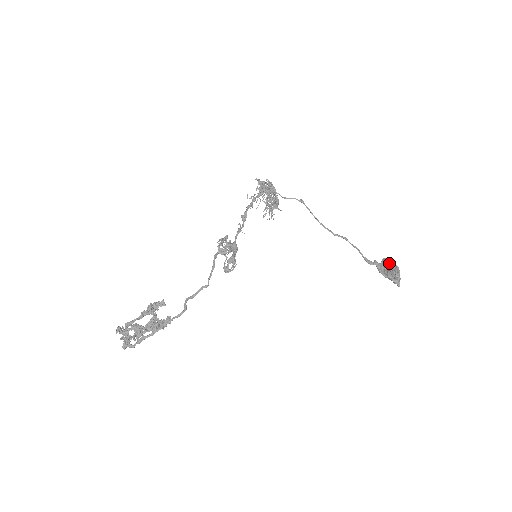
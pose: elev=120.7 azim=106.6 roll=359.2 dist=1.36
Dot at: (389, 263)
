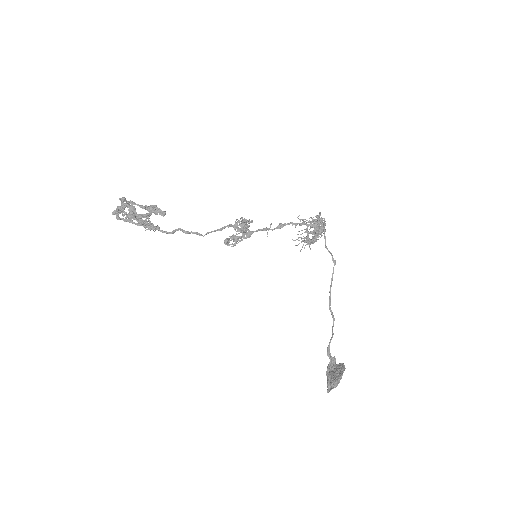
Dot at: (340, 368)
